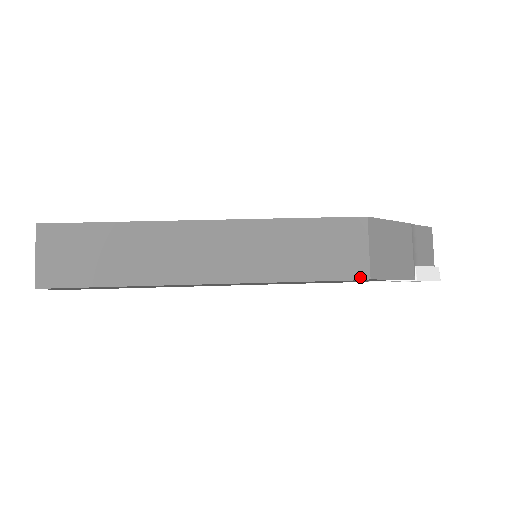
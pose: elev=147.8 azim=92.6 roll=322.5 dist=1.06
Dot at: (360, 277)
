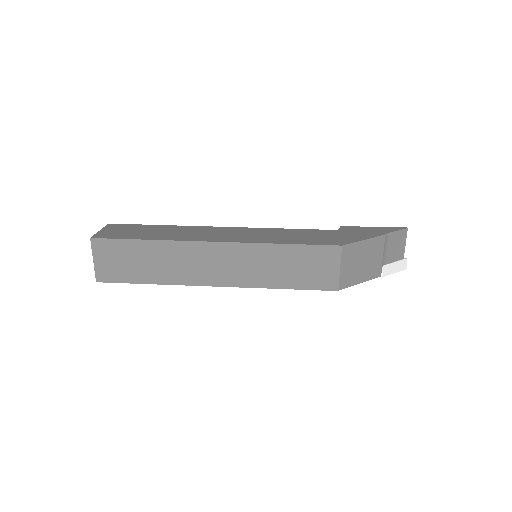
Dot at: (330, 289)
